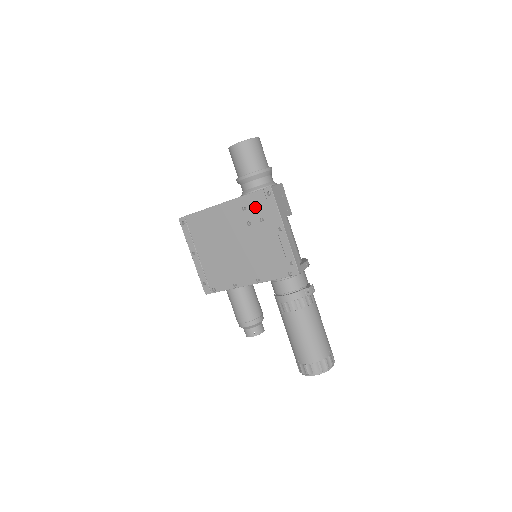
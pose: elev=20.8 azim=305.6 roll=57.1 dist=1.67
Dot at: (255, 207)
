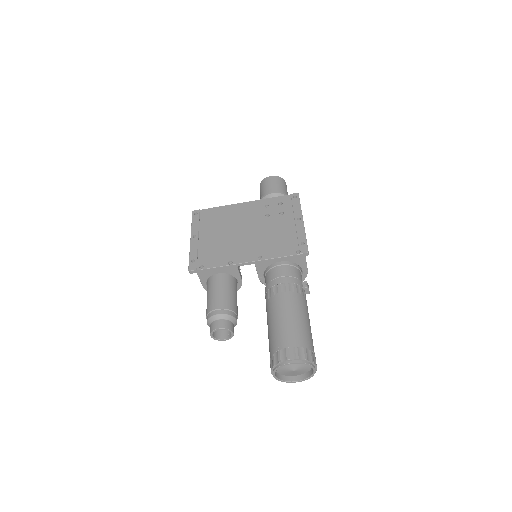
Dot at: (278, 205)
